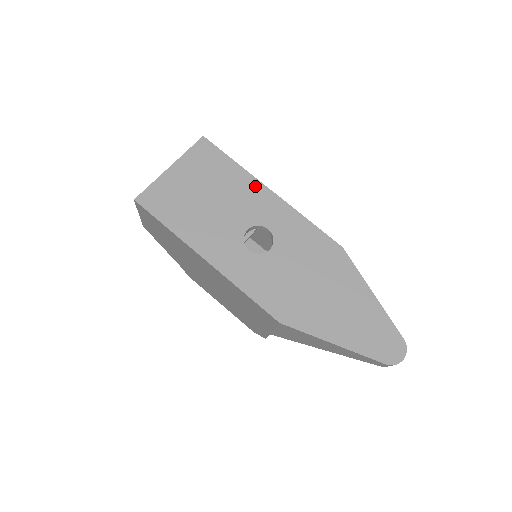
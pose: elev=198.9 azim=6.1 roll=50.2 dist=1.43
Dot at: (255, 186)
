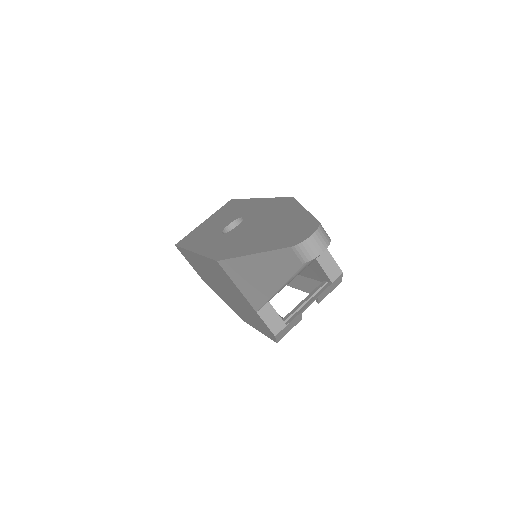
Dot at: (248, 202)
